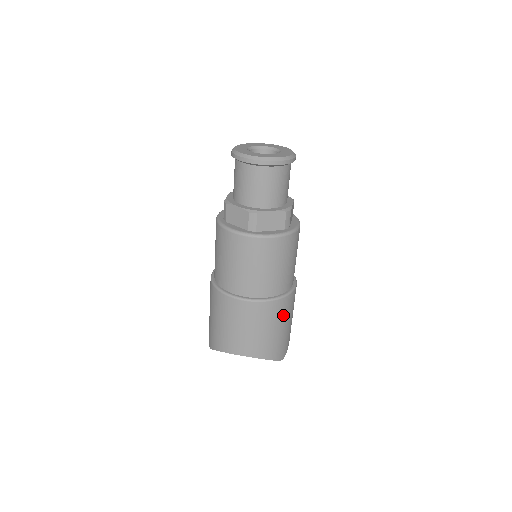
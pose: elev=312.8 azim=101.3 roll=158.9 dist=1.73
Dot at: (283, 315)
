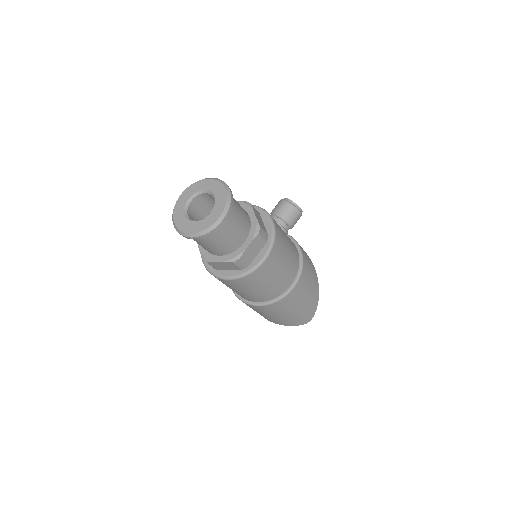
Dot at: (282, 309)
